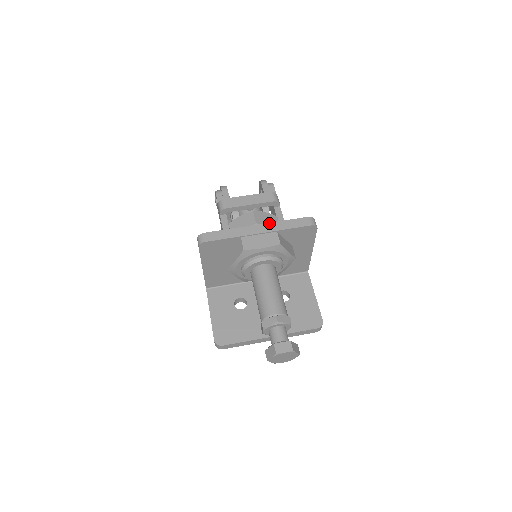
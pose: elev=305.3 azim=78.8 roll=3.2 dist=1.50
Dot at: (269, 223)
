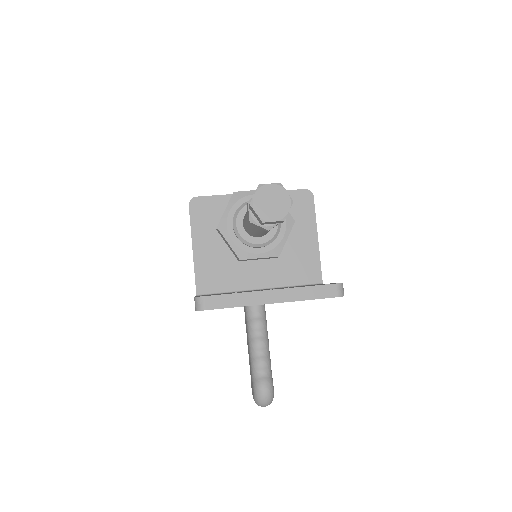
Dot at: occluded
